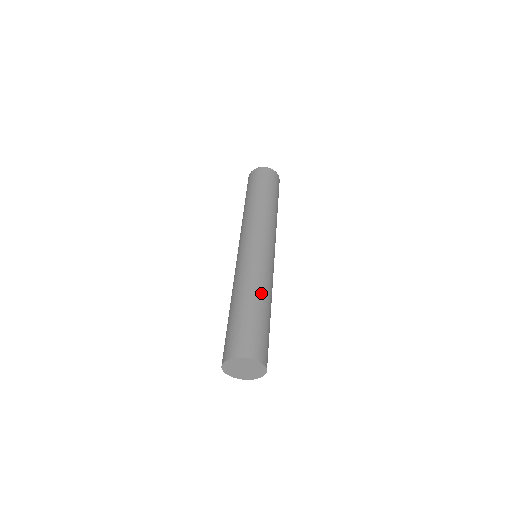
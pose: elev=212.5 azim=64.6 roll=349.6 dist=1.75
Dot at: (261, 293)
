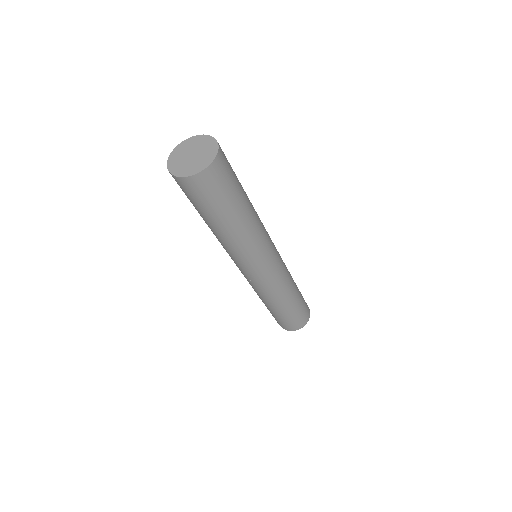
Dot at: occluded
